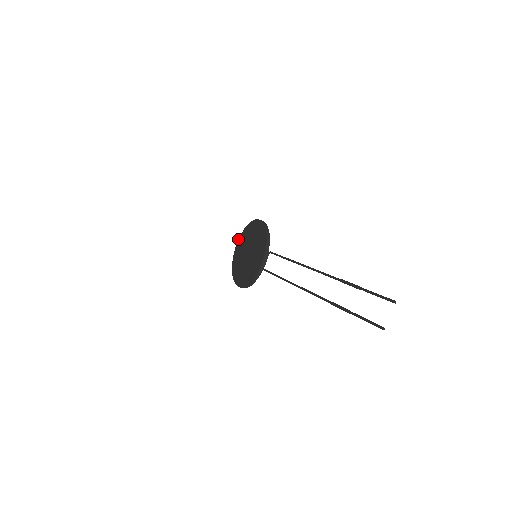
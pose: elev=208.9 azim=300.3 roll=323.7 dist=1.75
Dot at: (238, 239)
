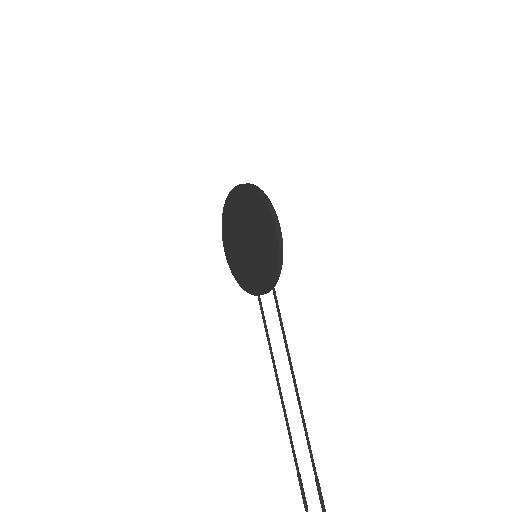
Dot at: (241, 184)
